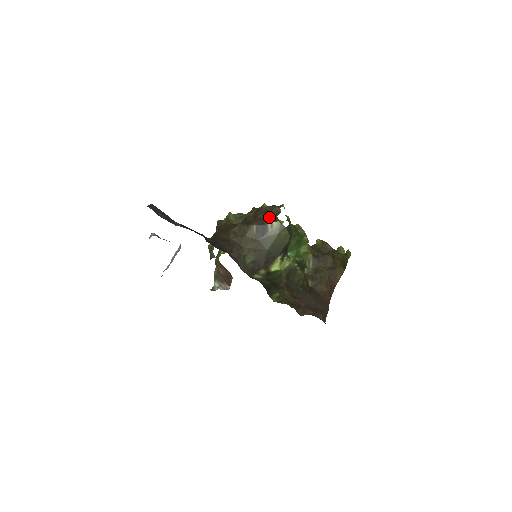
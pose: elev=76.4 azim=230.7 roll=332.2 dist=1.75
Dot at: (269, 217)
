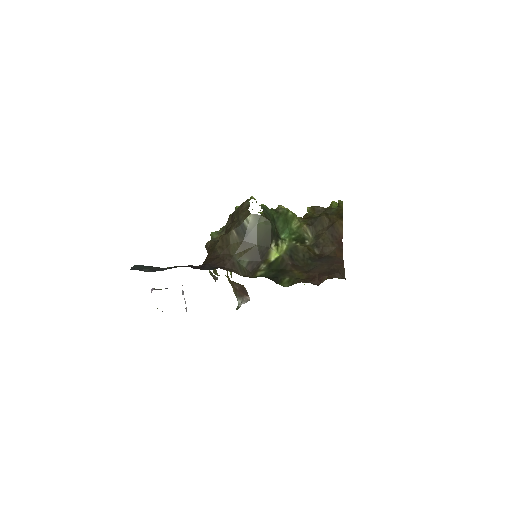
Dot at: (242, 215)
